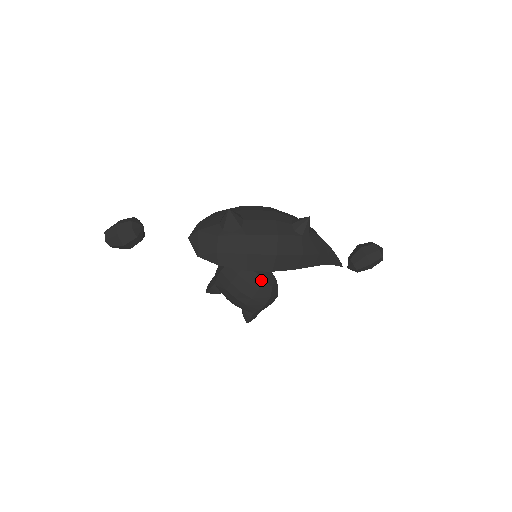
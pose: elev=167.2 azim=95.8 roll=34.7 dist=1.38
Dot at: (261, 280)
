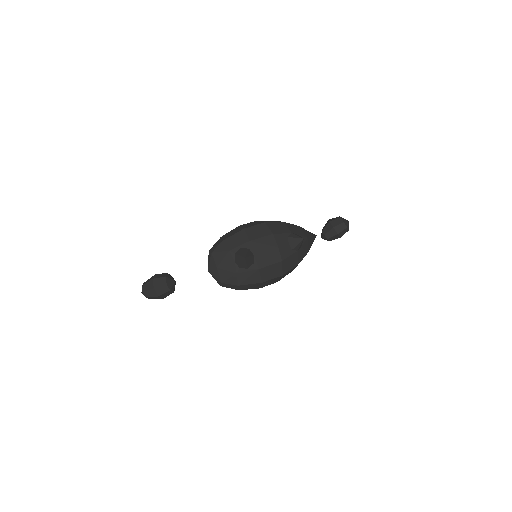
Dot at: occluded
